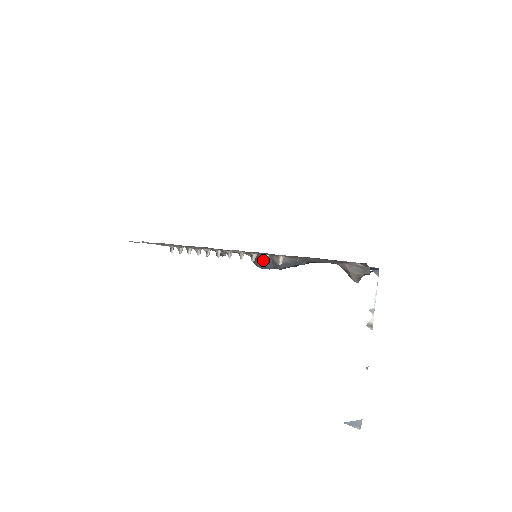
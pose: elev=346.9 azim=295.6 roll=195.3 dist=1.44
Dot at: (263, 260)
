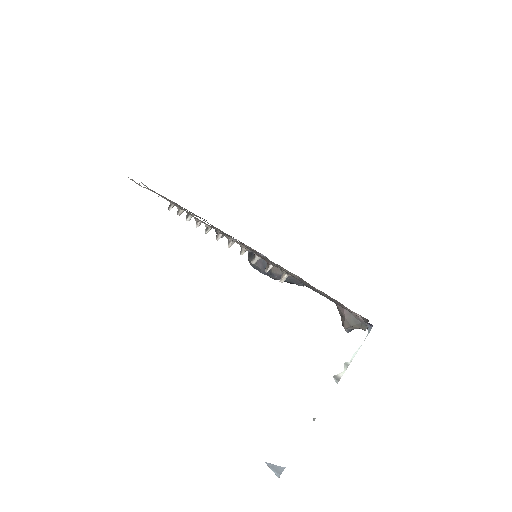
Dot at: (259, 260)
